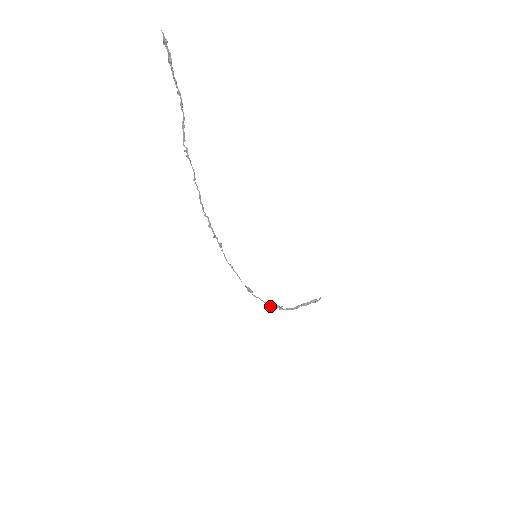
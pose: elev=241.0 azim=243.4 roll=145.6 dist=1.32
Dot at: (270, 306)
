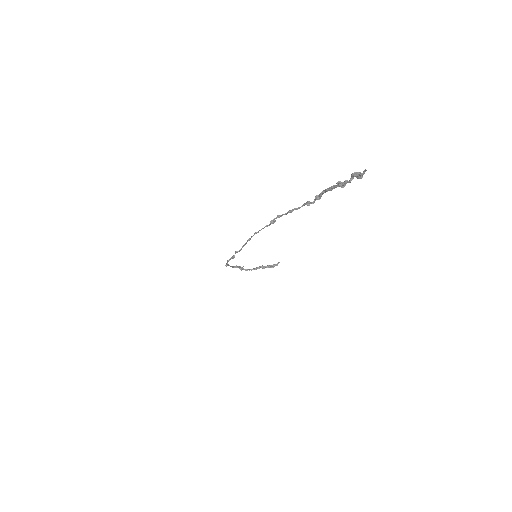
Dot at: occluded
